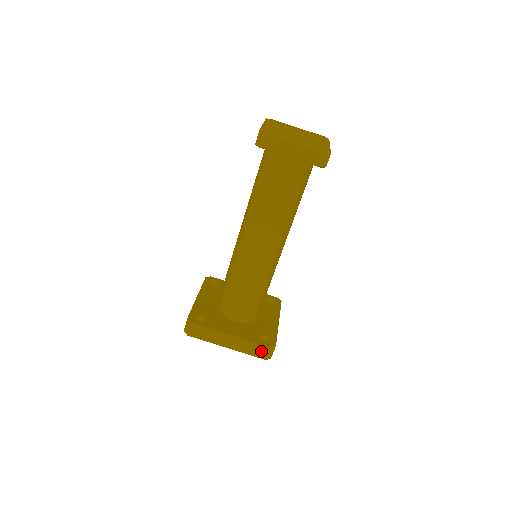
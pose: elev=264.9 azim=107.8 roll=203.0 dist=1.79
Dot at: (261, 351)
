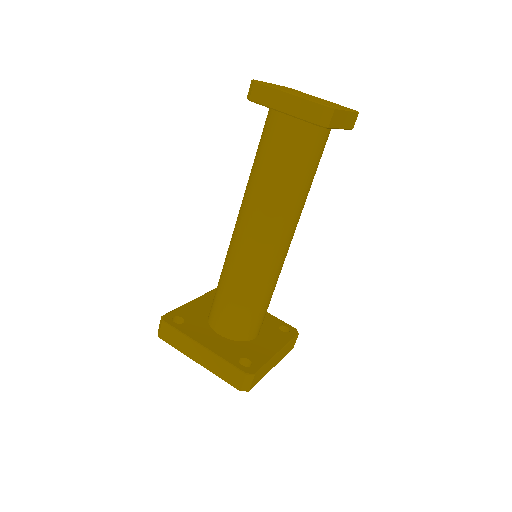
Dot at: (235, 376)
